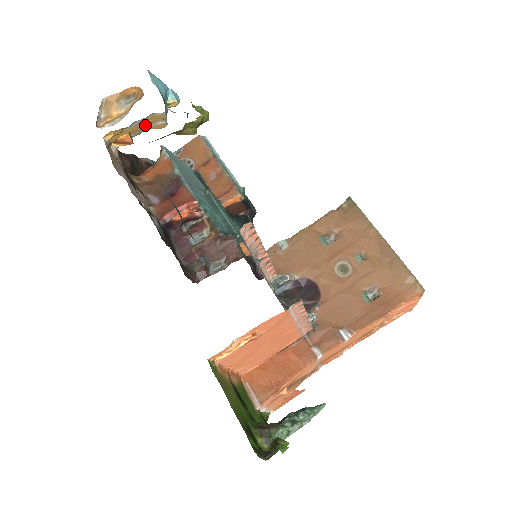
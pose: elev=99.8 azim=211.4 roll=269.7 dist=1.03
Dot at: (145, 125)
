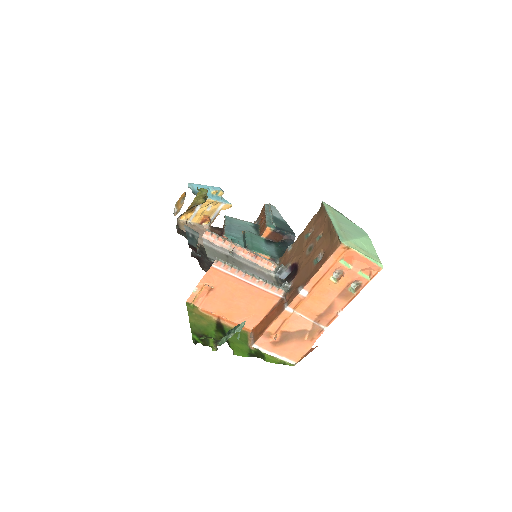
Dot at: (212, 209)
